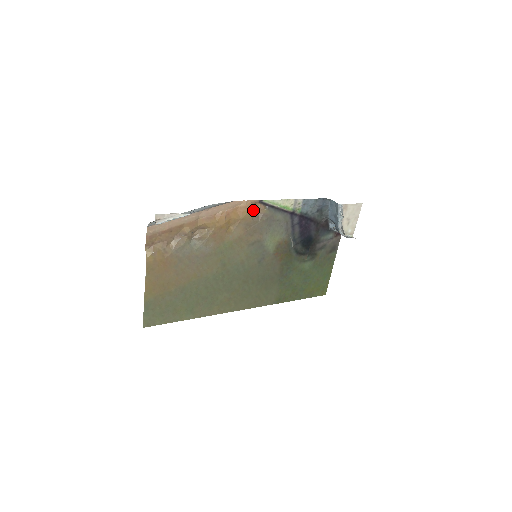
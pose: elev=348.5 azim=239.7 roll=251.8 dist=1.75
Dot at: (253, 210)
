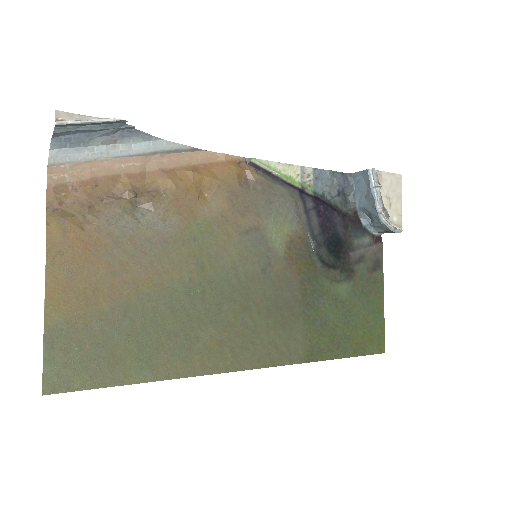
Dot at: (238, 170)
